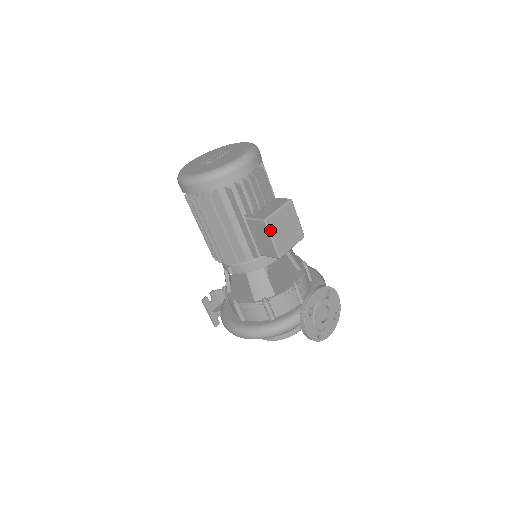
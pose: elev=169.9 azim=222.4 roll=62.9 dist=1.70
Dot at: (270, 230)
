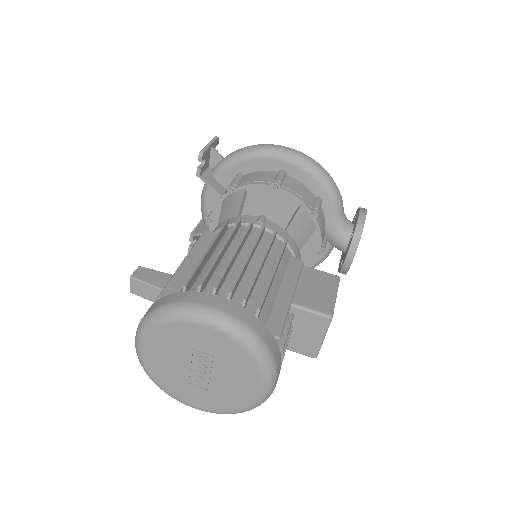
Dot at: occluded
